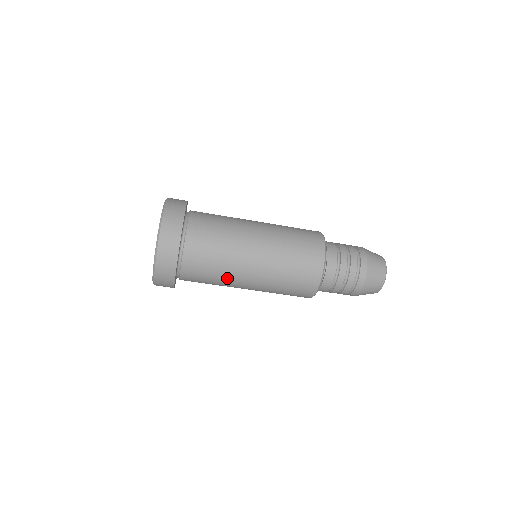
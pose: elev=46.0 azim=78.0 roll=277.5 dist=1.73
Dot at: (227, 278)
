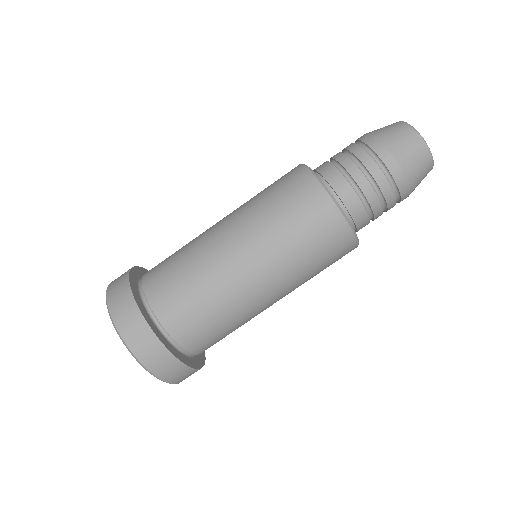
Dot at: (204, 264)
